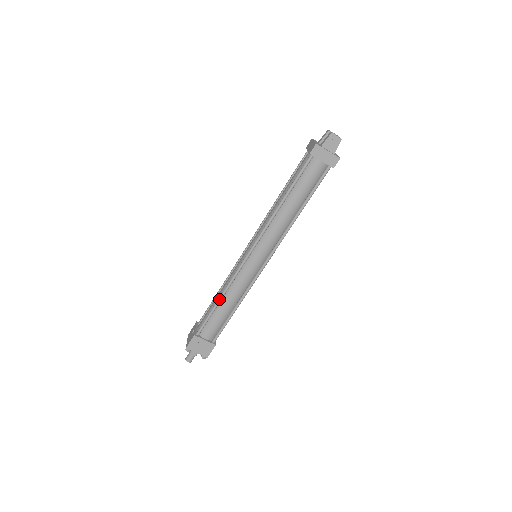
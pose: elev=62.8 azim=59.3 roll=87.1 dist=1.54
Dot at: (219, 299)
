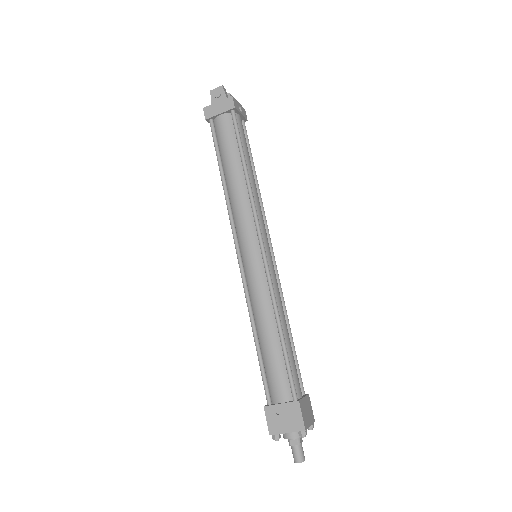
Dot at: (253, 334)
